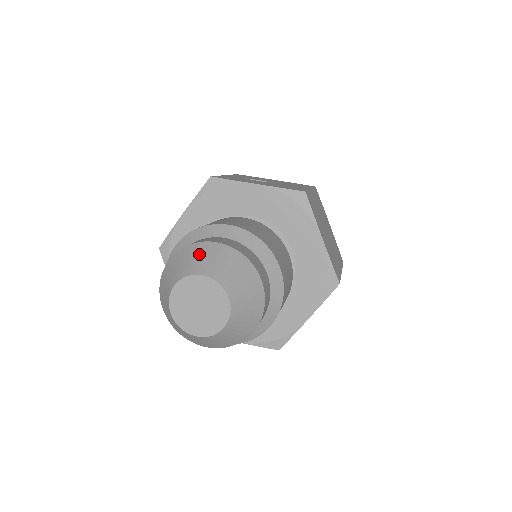
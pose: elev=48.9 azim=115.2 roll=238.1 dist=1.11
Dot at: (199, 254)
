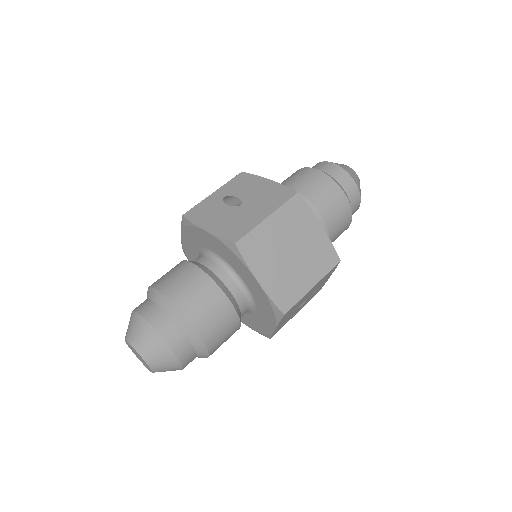
Dot at: (132, 324)
